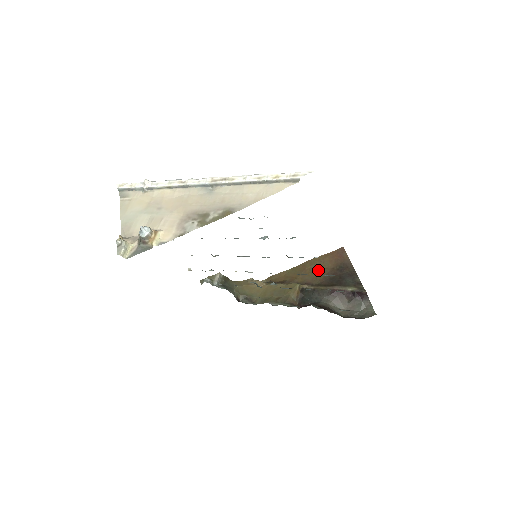
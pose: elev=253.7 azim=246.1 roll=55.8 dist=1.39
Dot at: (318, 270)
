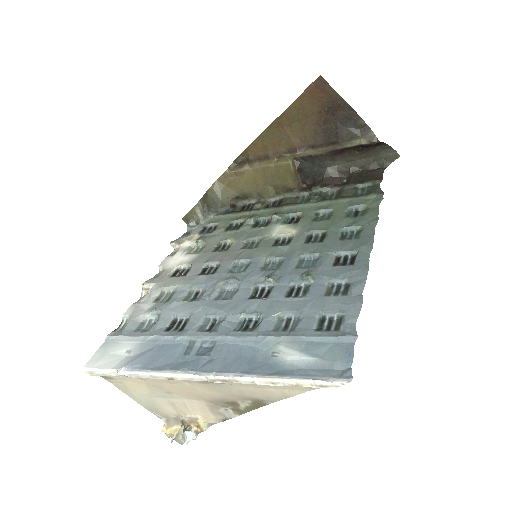
Dot at: (301, 123)
